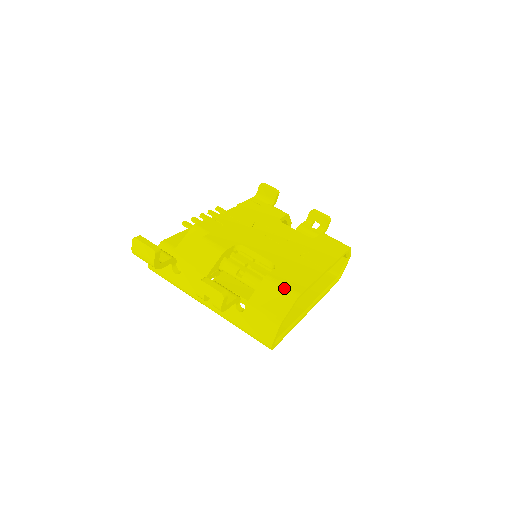
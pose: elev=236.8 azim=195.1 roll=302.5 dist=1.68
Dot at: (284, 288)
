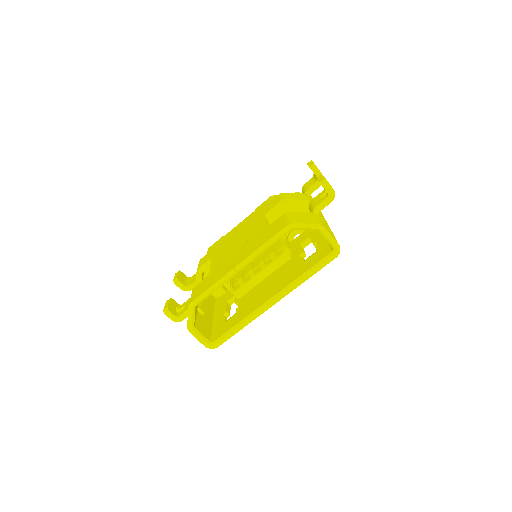
Dot at: (190, 298)
